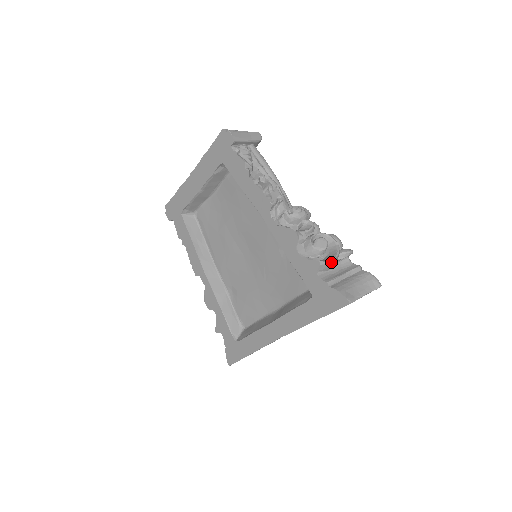
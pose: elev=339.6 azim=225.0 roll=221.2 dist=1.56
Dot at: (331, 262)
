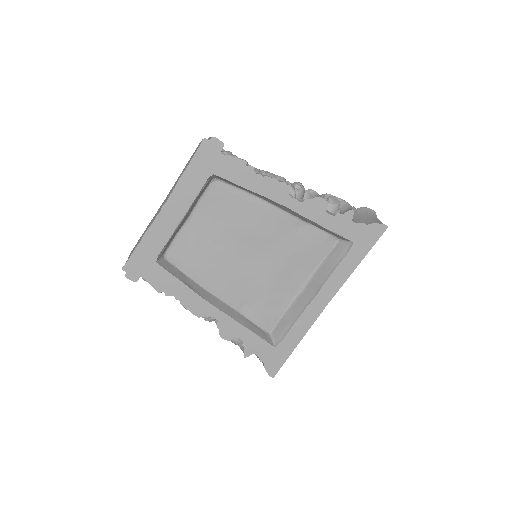
Dot at: occluded
